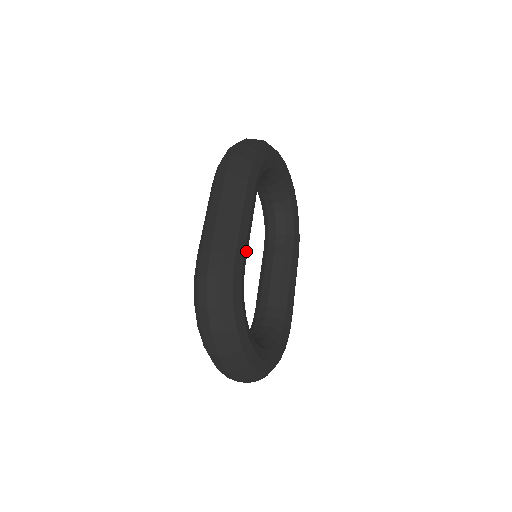
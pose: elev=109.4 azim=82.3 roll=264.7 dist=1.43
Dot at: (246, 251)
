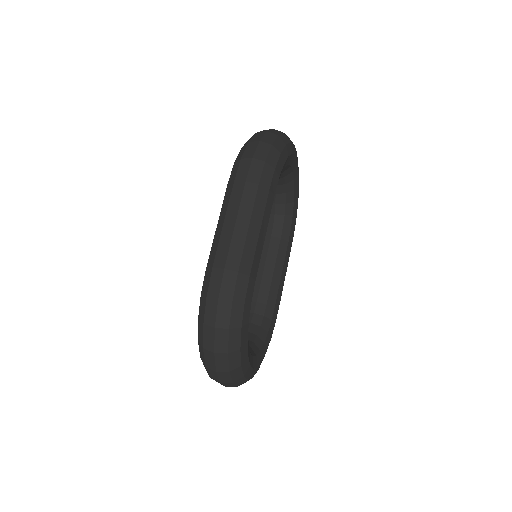
Dot at: occluded
